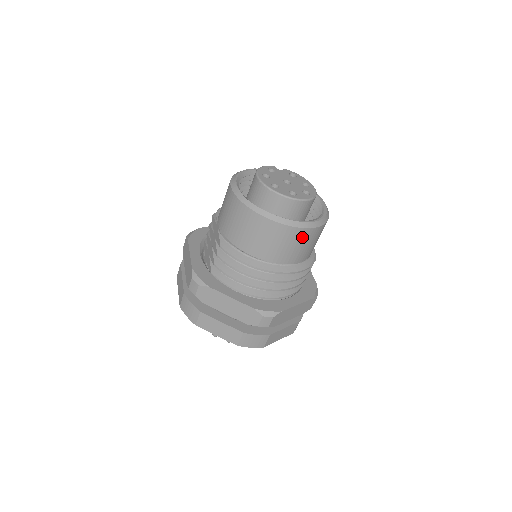
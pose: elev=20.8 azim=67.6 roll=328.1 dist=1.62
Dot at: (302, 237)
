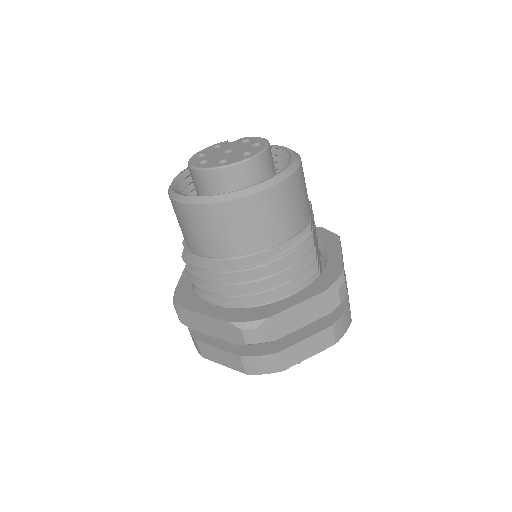
Dot at: (245, 212)
